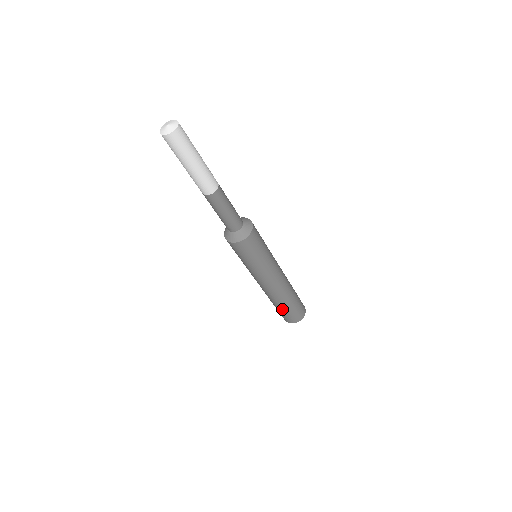
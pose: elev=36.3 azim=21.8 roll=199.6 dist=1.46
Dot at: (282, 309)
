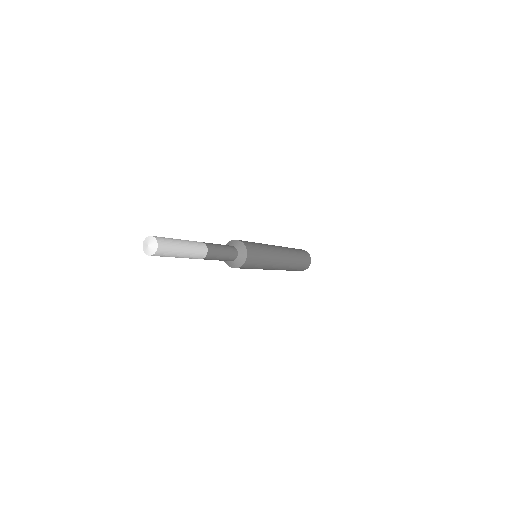
Dot at: (292, 270)
